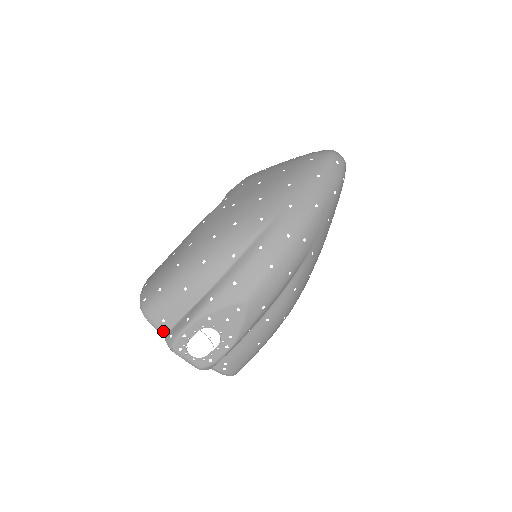
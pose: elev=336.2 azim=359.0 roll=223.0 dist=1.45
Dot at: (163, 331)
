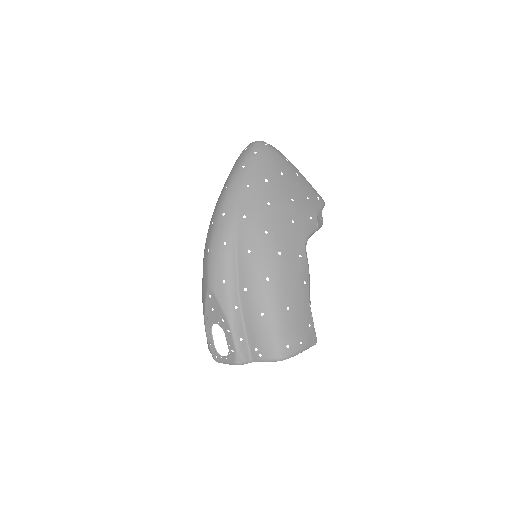
Dot at: occluded
